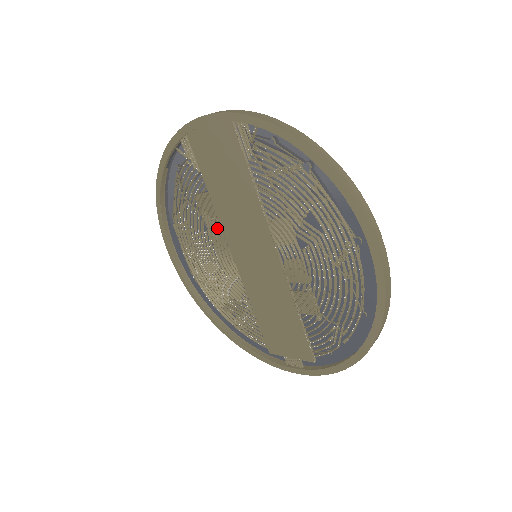
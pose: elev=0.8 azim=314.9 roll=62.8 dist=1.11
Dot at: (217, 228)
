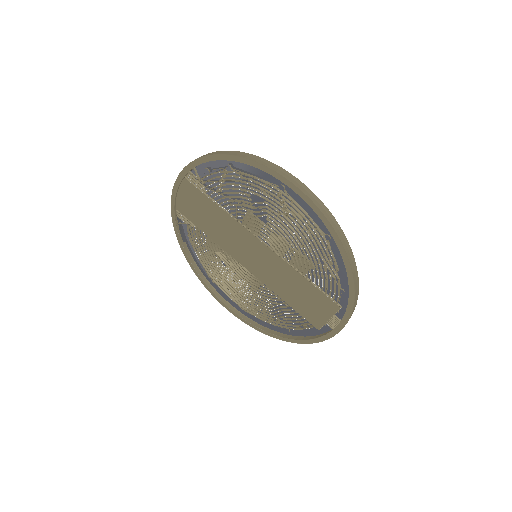
Dot at: (227, 257)
